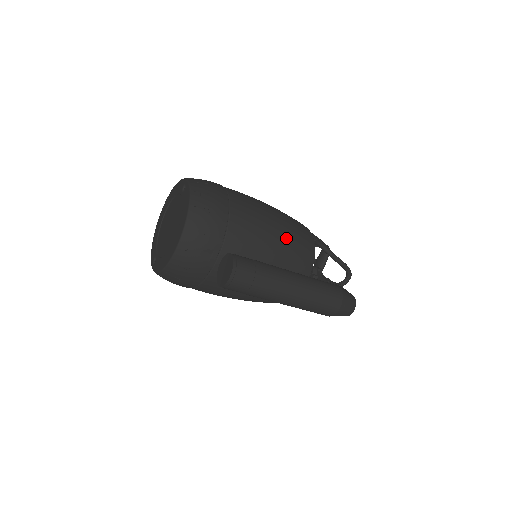
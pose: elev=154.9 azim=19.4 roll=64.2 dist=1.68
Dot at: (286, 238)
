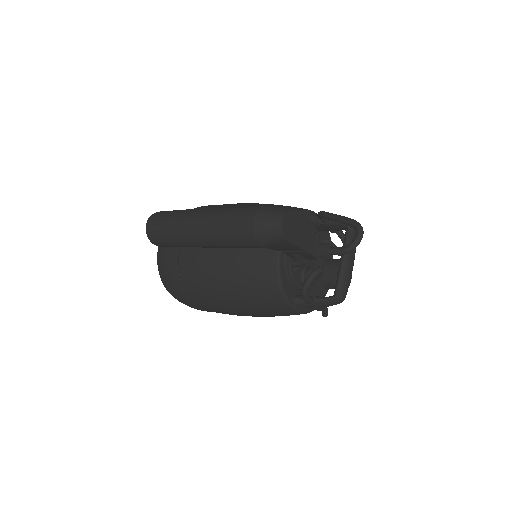
Dot at: occluded
